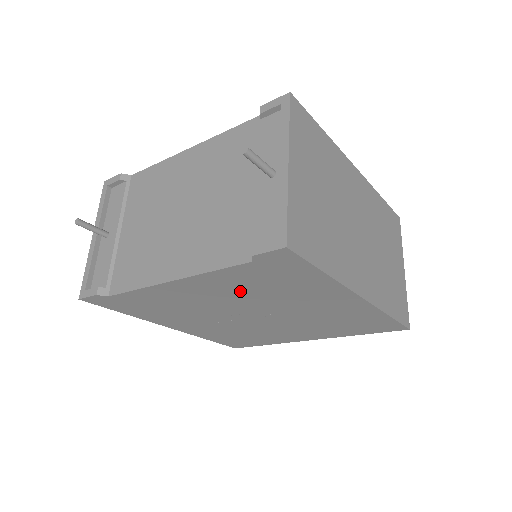
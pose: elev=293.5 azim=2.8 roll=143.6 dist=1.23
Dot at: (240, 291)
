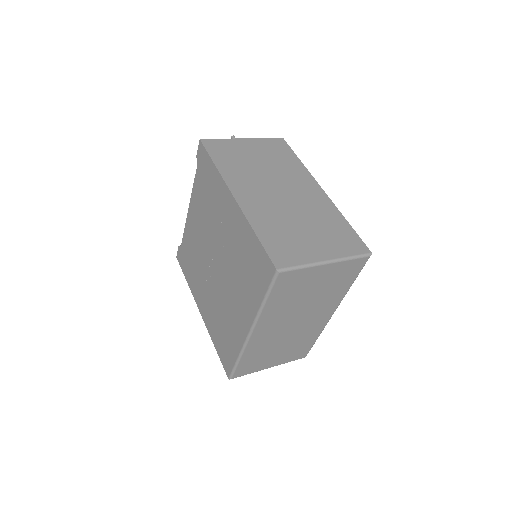
Dot at: (203, 212)
